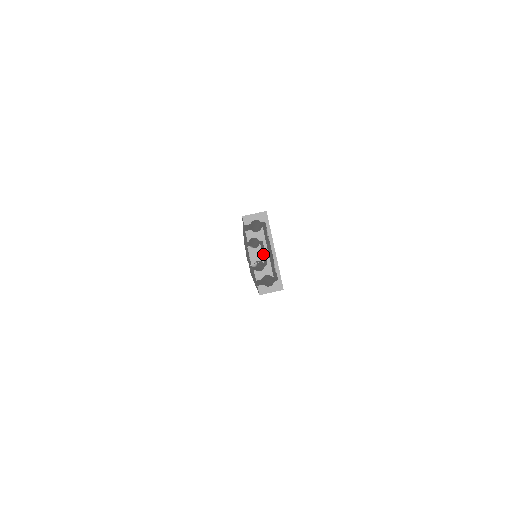
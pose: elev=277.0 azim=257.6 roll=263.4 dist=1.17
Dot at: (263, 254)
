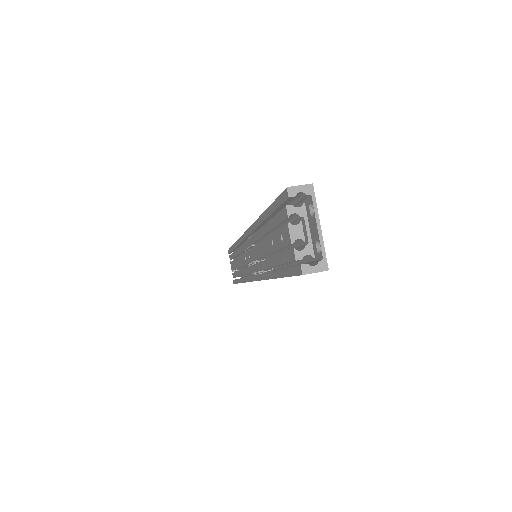
Dot at: occluded
